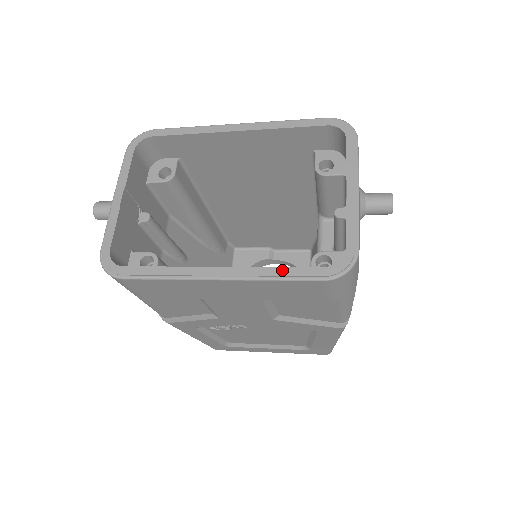
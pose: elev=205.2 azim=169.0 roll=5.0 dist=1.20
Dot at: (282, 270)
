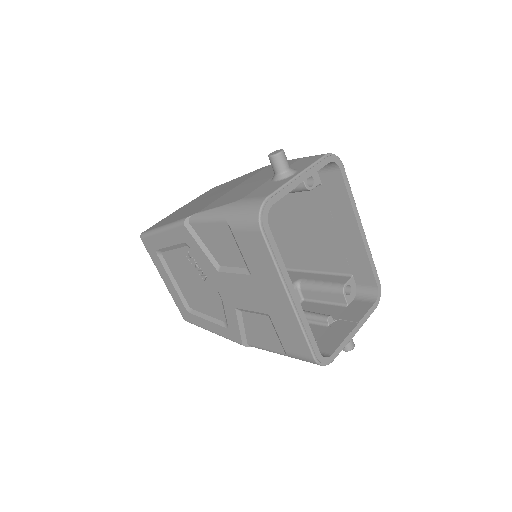
Dot at: (310, 332)
